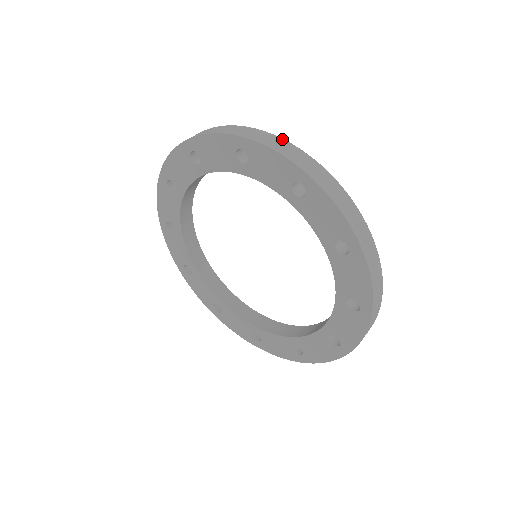
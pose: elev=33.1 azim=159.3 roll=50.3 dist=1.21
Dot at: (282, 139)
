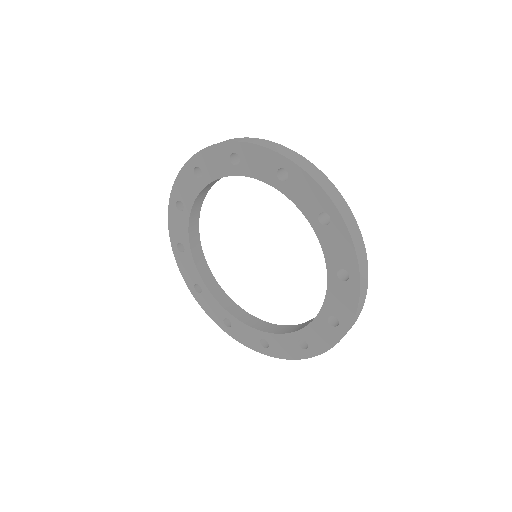
Dot at: (321, 172)
